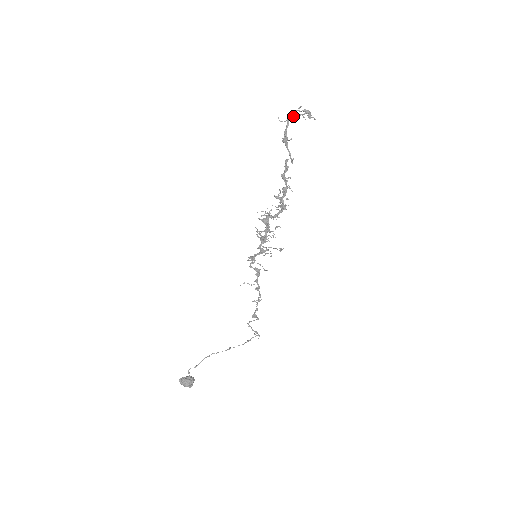
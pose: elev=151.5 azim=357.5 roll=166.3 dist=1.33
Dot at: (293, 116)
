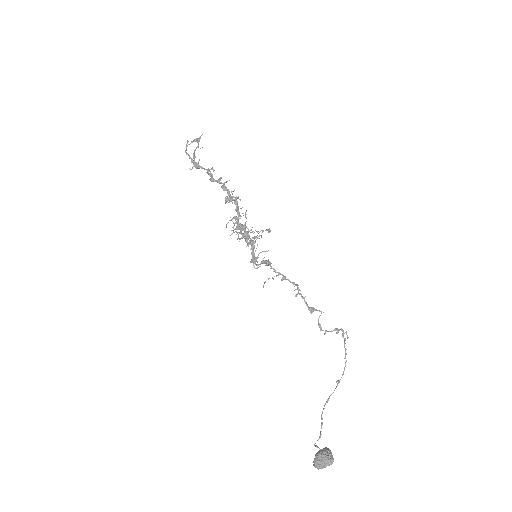
Dot at: (193, 154)
